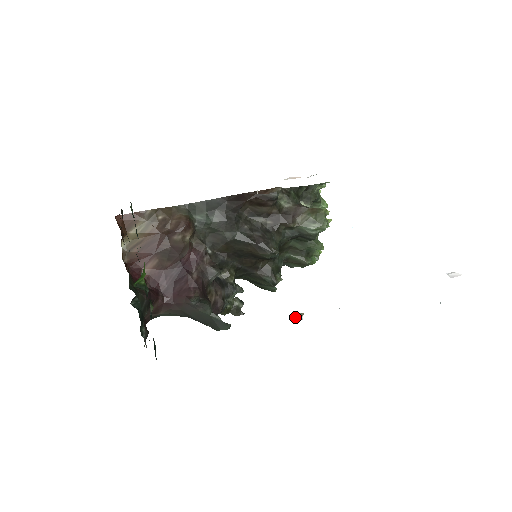
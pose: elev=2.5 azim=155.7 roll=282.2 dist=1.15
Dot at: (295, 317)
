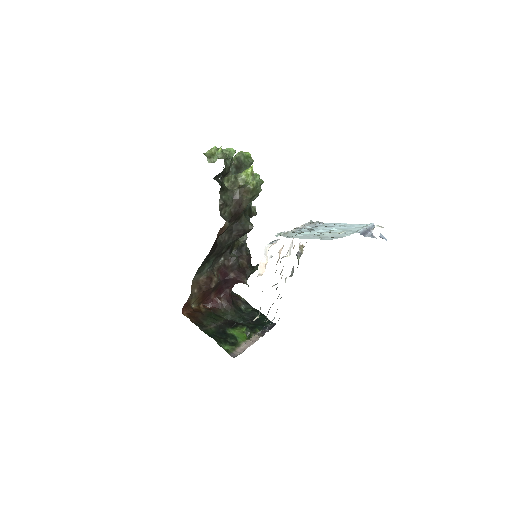
Dot at: (299, 250)
